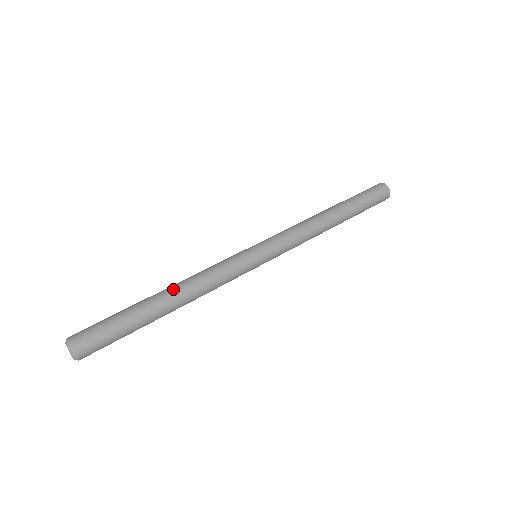
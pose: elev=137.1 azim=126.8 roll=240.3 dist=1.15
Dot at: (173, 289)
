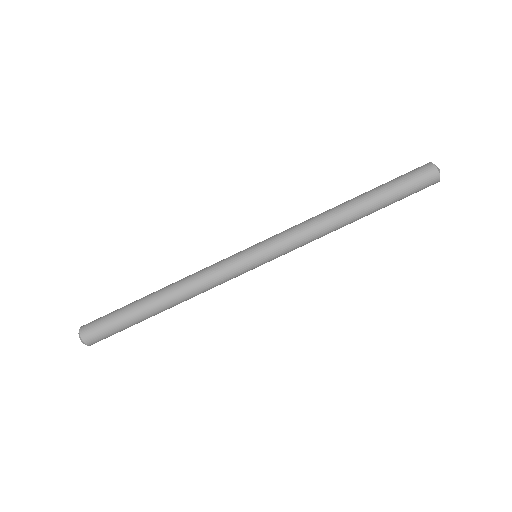
Dot at: (172, 302)
